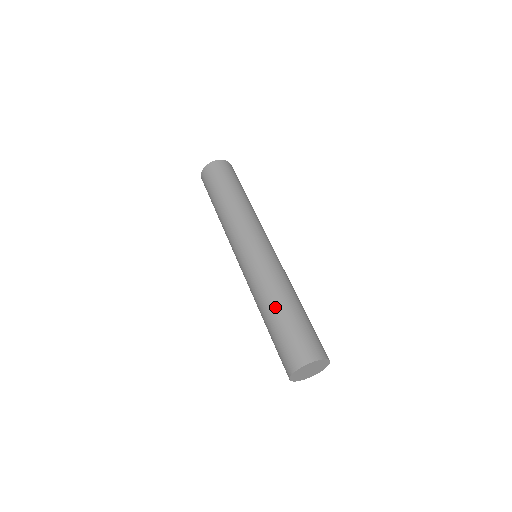
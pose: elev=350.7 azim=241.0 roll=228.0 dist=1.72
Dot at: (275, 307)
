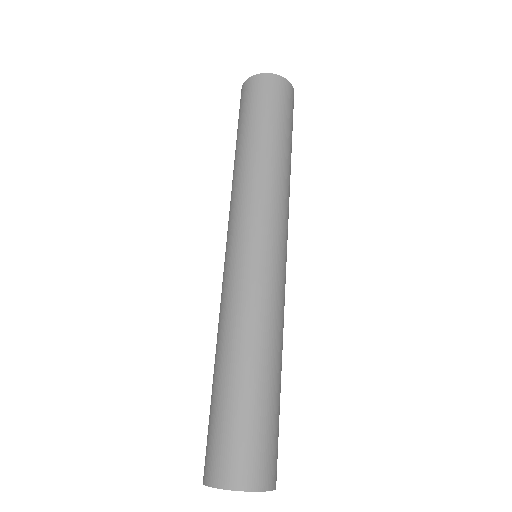
Dot at: (219, 365)
